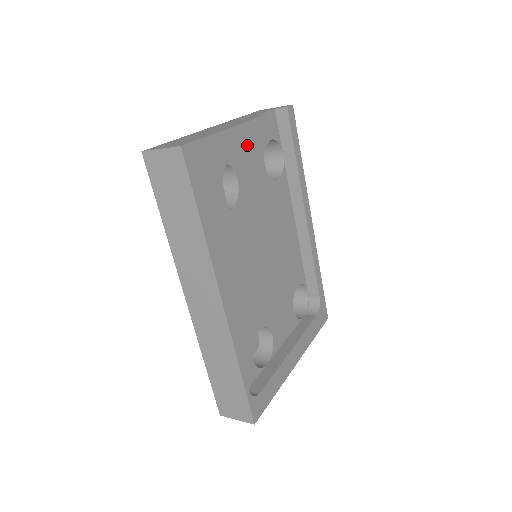
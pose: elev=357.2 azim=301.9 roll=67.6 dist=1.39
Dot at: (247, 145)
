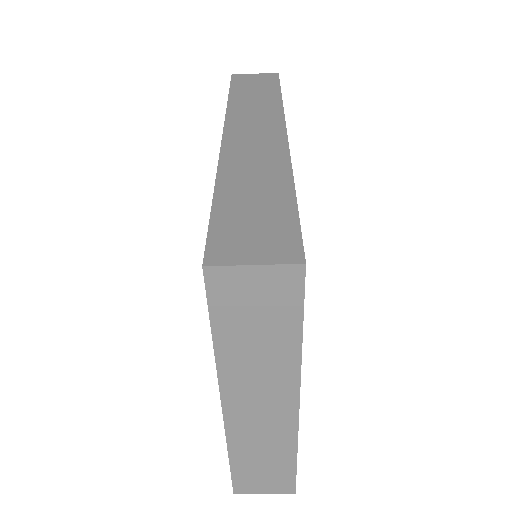
Dot at: occluded
